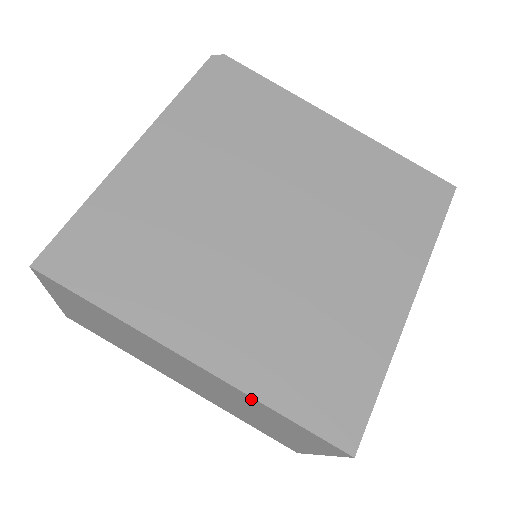
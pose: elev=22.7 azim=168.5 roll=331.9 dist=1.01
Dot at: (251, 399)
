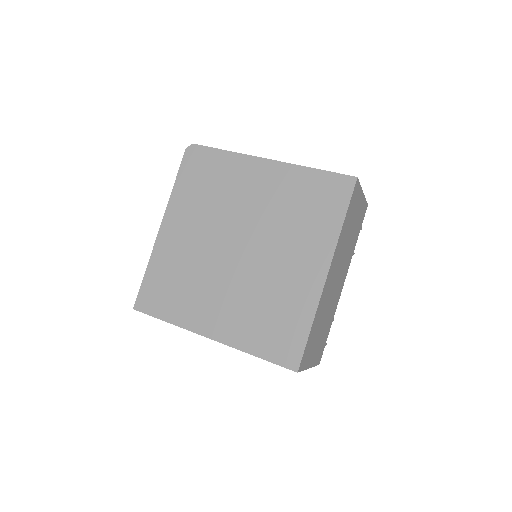
Dot at: (243, 351)
